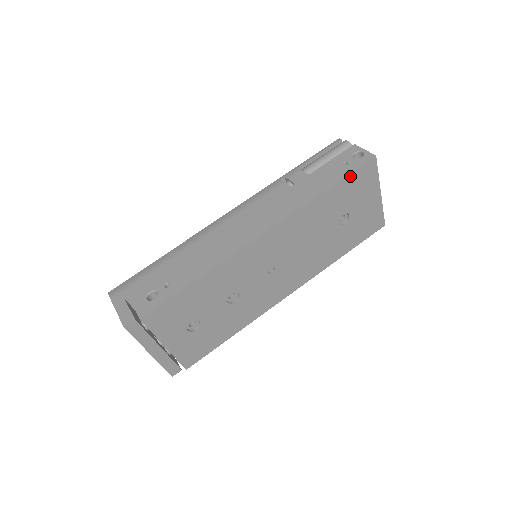
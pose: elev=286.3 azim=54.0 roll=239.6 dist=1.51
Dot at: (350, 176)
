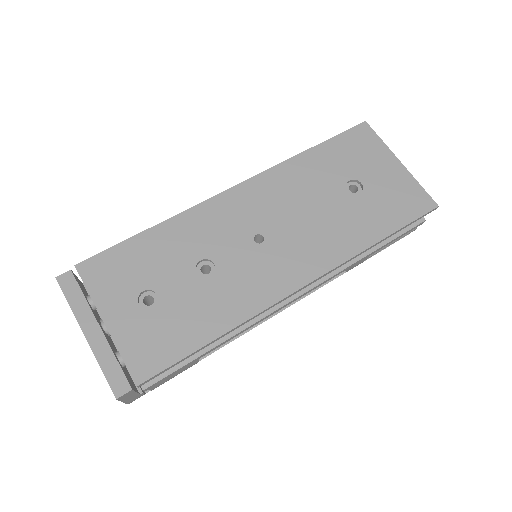
Dot at: (338, 138)
